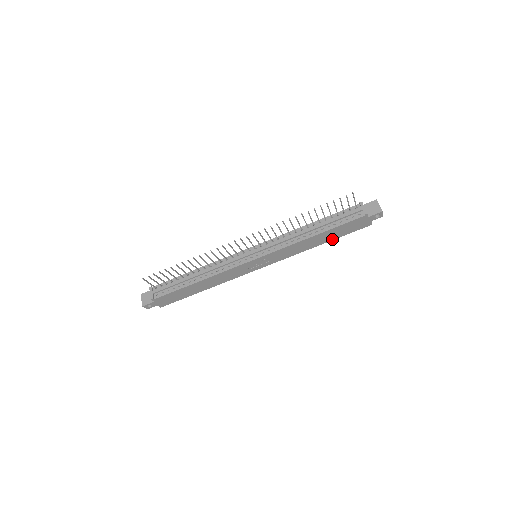
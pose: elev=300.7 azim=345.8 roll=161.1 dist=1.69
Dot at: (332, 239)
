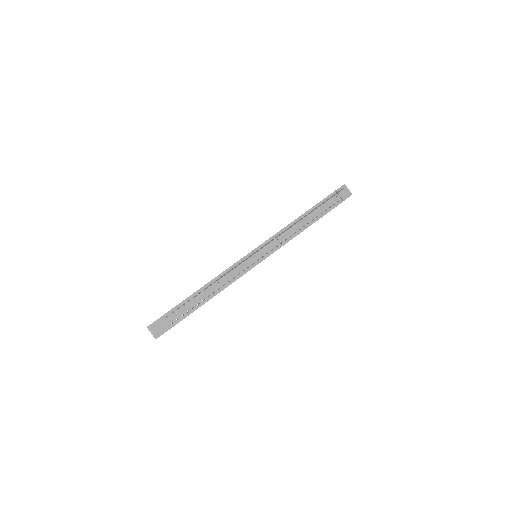
Dot at: occluded
